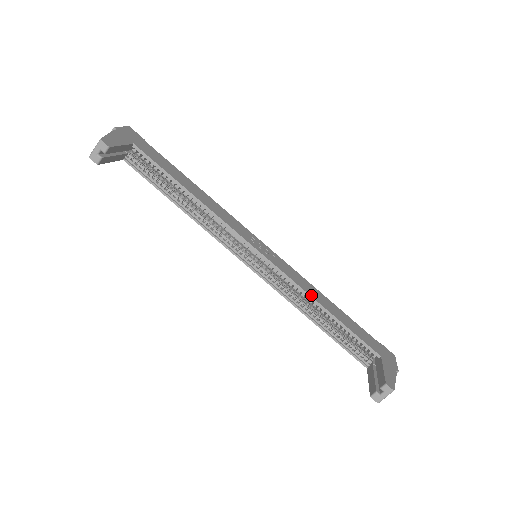
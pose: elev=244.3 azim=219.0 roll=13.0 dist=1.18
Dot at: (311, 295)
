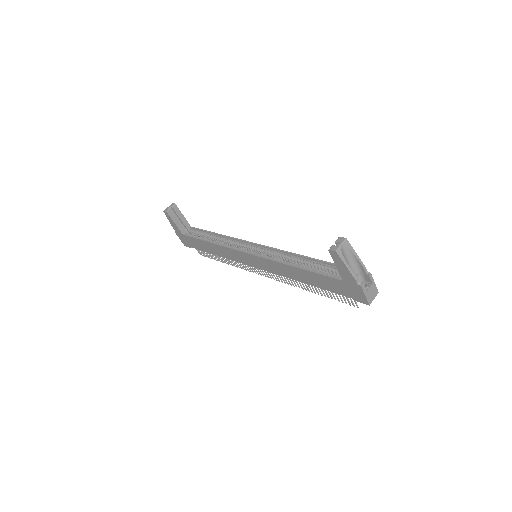
Dot at: (292, 254)
